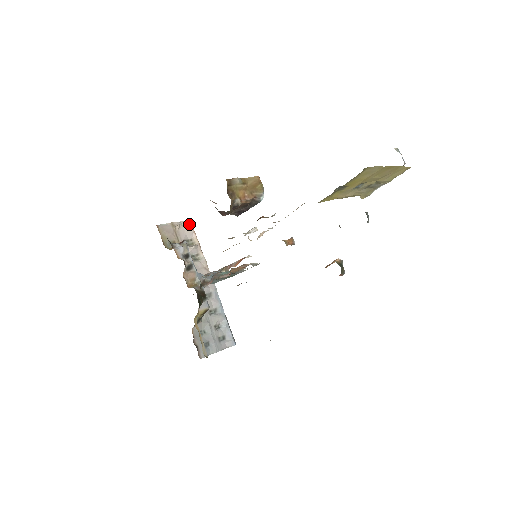
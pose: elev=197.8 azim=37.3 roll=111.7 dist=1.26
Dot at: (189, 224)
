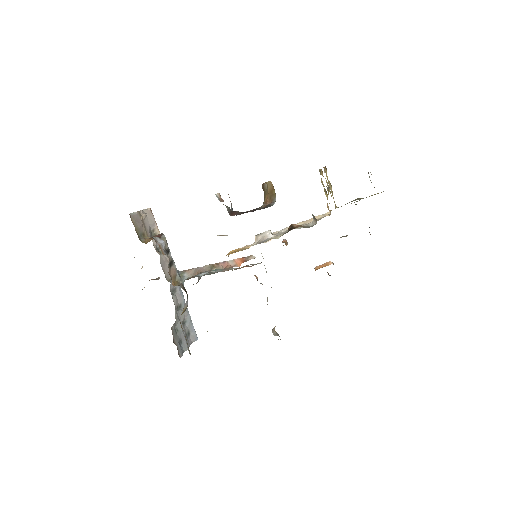
Dot at: (151, 213)
